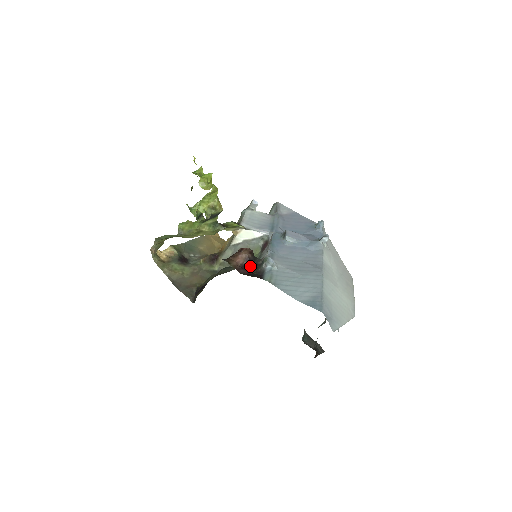
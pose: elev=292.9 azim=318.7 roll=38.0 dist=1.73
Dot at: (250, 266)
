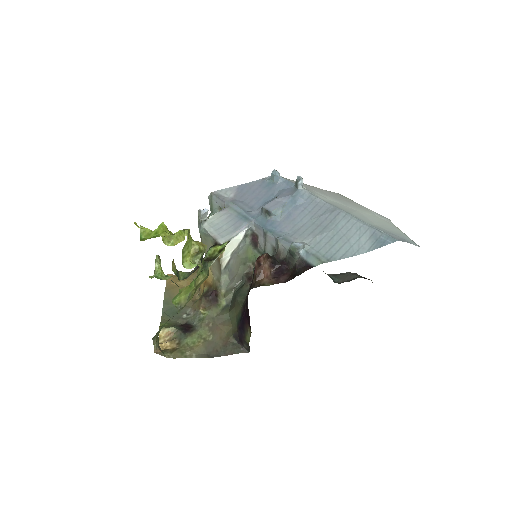
Dot at: (280, 268)
